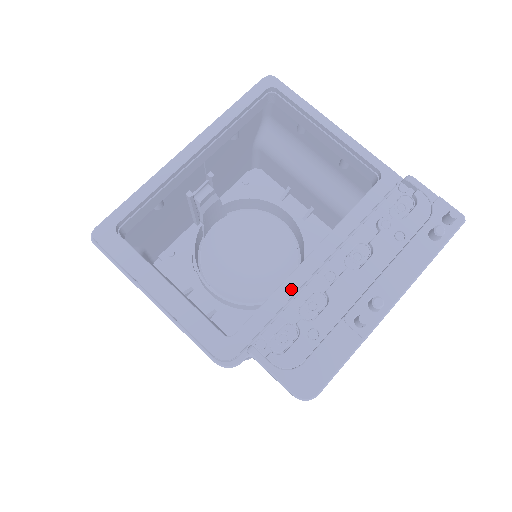
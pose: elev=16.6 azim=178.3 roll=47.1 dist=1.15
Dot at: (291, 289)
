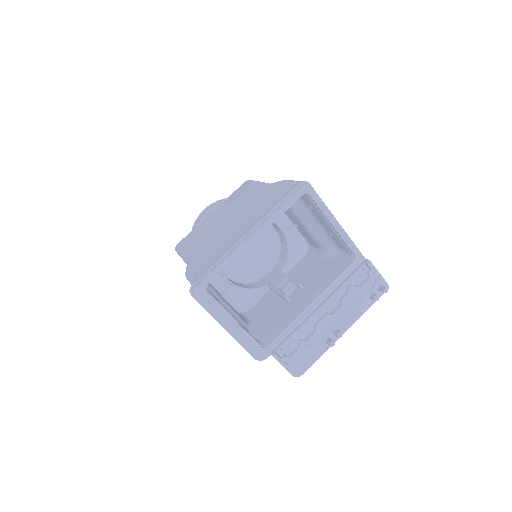
Dot at: (298, 323)
